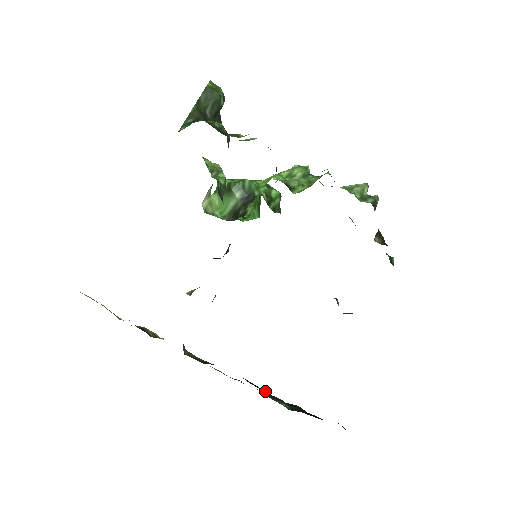
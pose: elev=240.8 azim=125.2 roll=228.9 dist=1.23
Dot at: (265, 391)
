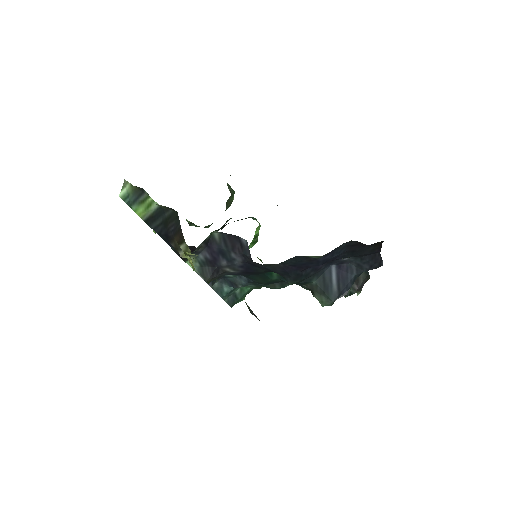
Dot at: occluded
